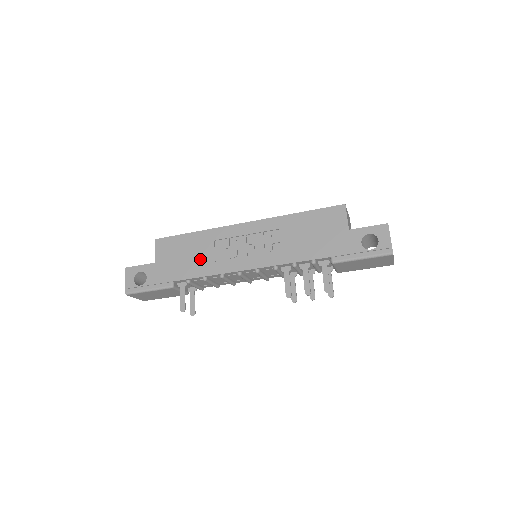
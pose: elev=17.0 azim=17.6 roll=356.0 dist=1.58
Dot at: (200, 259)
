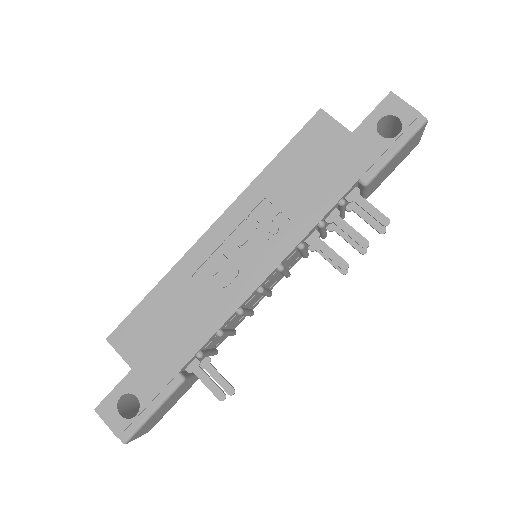
Dot at: (192, 314)
